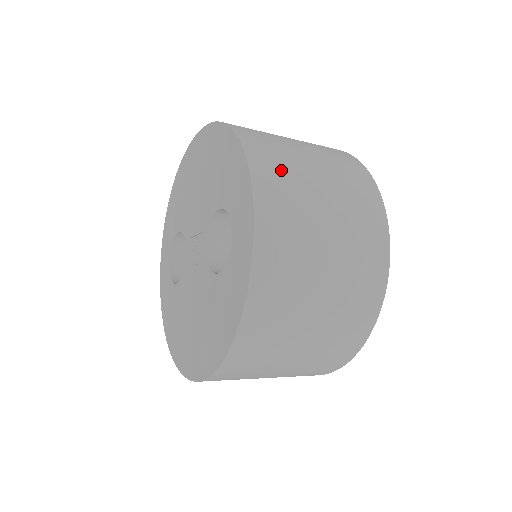
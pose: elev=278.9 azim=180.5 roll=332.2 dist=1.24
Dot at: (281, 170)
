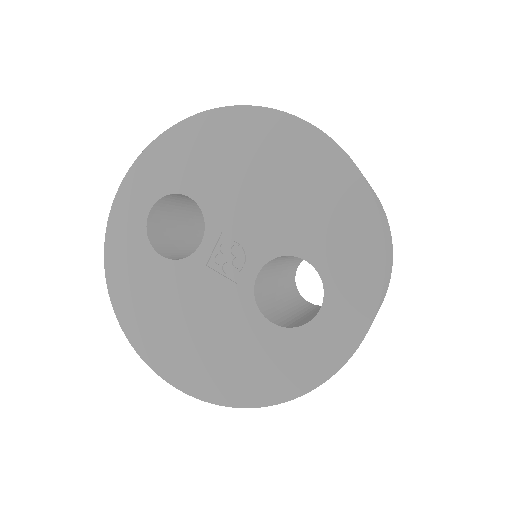
Dot at: occluded
